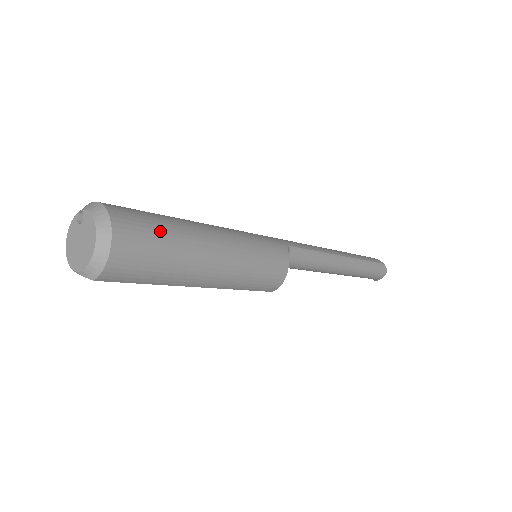
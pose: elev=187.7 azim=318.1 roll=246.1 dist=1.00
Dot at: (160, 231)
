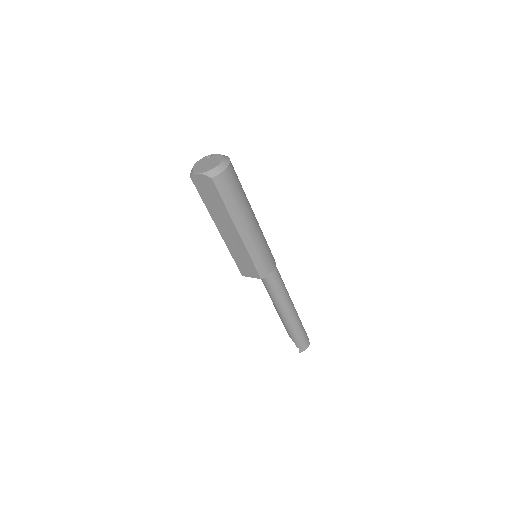
Dot at: (240, 183)
